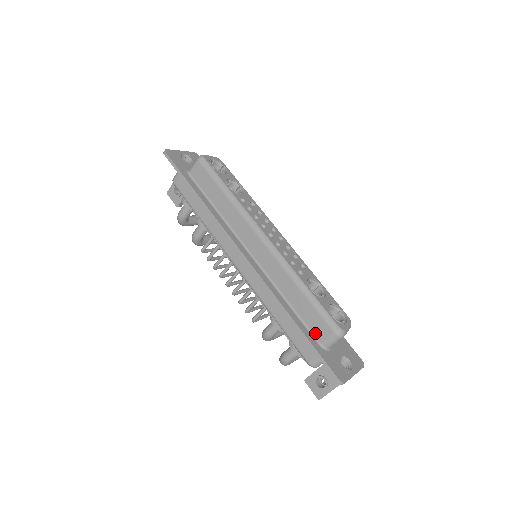
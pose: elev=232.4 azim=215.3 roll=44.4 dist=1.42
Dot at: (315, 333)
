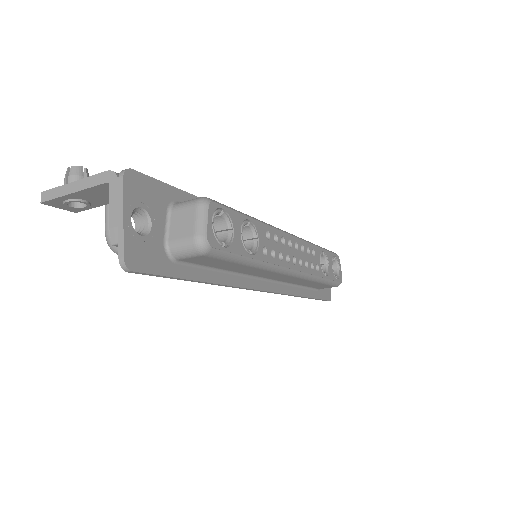
Dot at: (317, 288)
